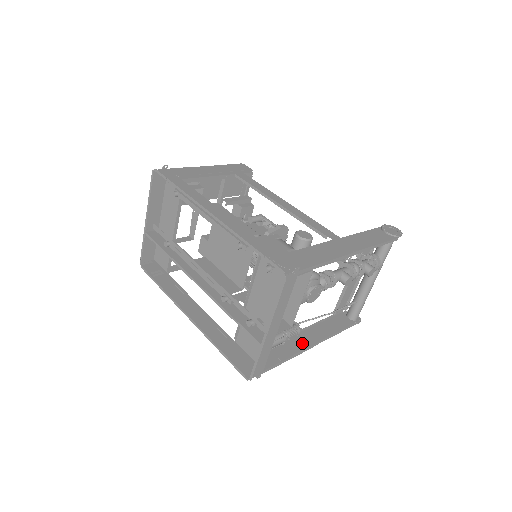
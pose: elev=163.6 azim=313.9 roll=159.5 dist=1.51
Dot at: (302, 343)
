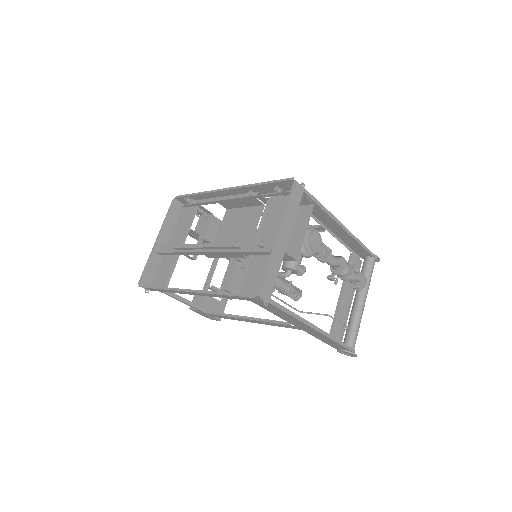
Dot at: (303, 325)
